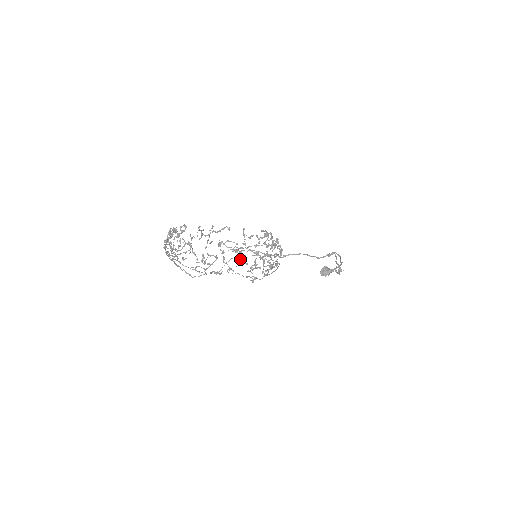
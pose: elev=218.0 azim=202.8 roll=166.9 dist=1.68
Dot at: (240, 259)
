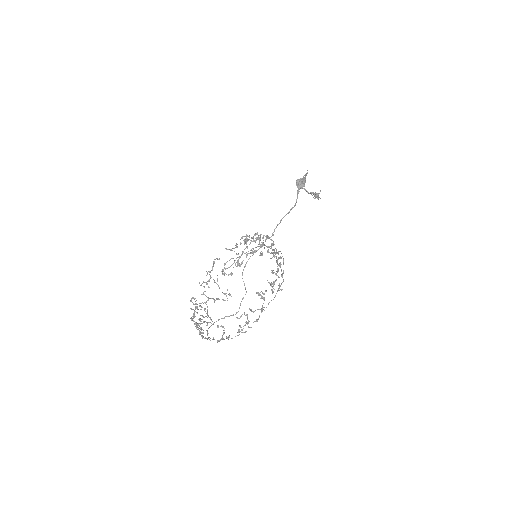
Dot at: occluded
